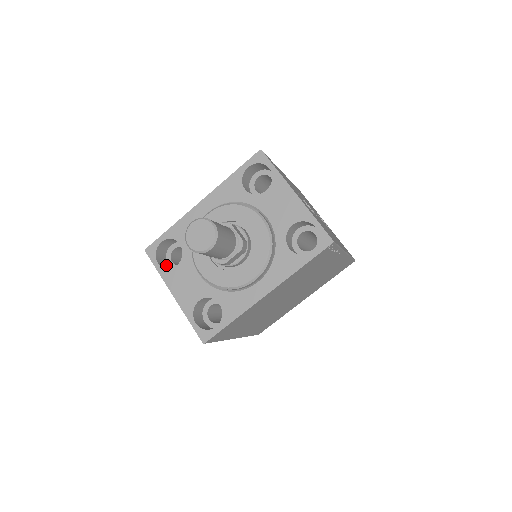
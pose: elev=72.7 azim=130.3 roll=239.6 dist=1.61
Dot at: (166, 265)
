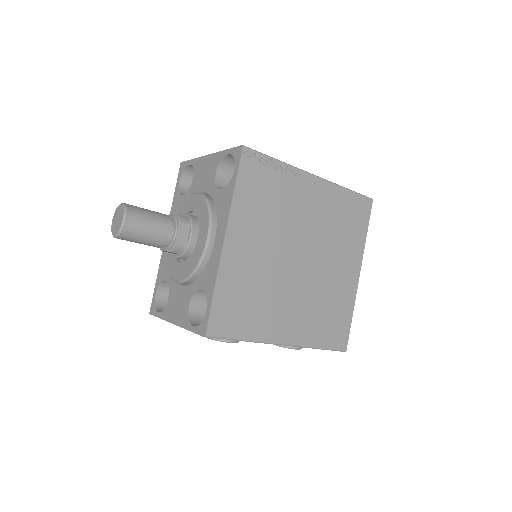
Dot at: occluded
